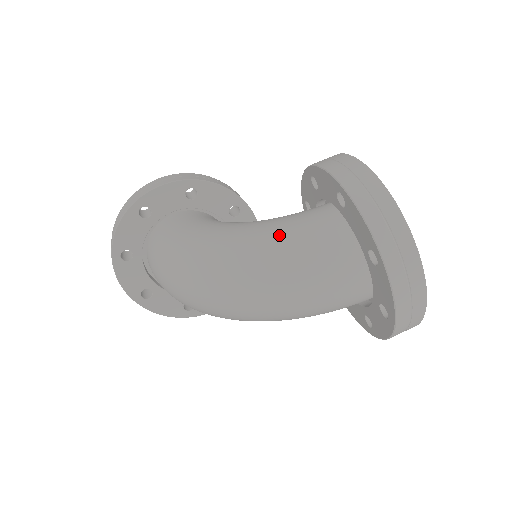
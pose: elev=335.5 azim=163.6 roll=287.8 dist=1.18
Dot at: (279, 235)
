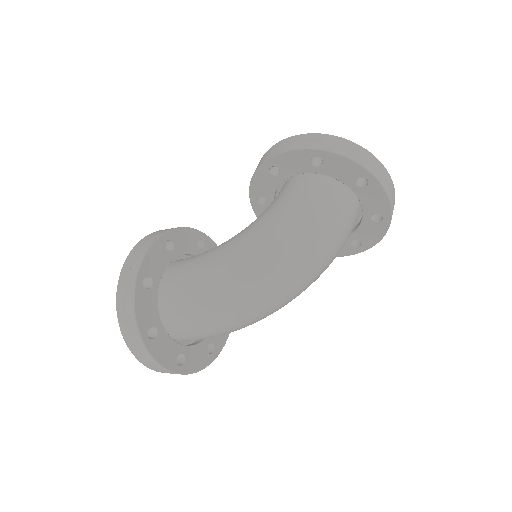
Dot at: (292, 211)
